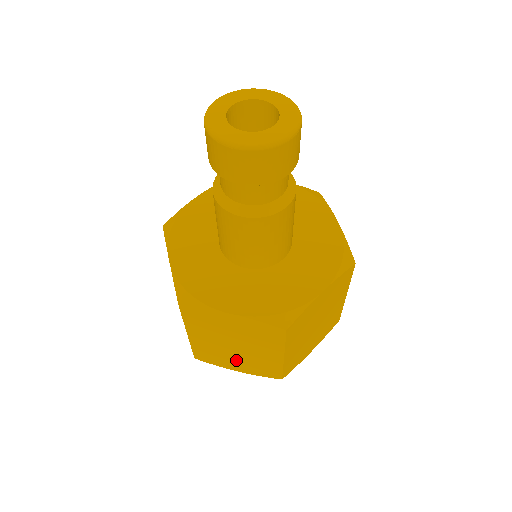
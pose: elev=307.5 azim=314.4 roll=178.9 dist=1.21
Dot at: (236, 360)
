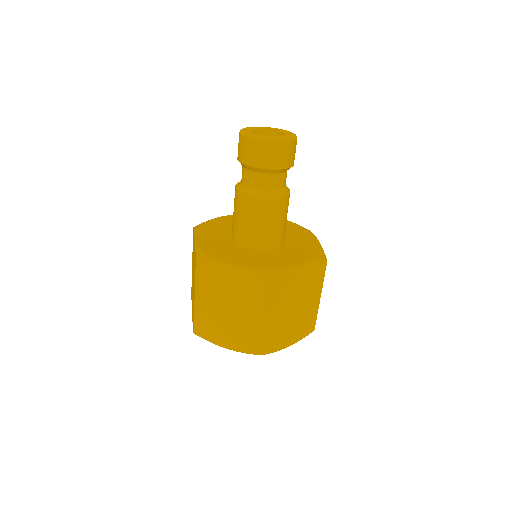
Dot at: (291, 329)
